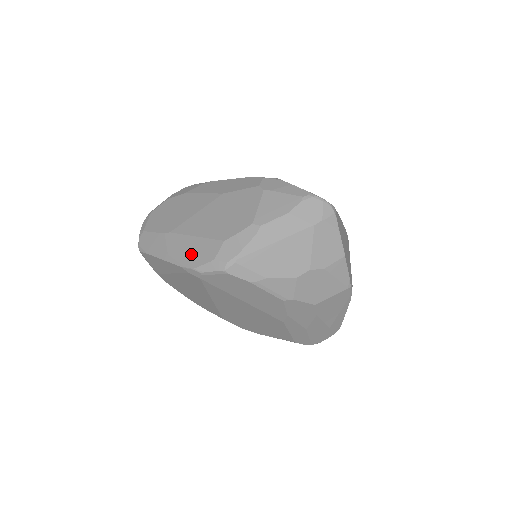
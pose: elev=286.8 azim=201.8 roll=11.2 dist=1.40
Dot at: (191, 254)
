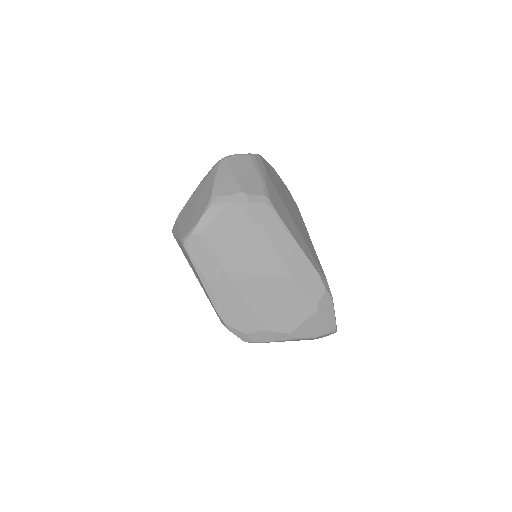
Dot at: (232, 312)
